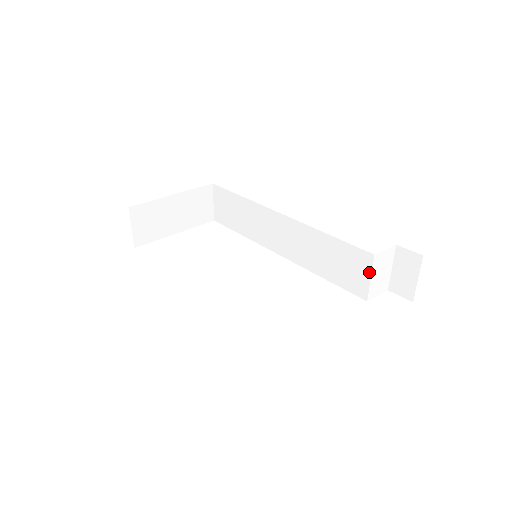
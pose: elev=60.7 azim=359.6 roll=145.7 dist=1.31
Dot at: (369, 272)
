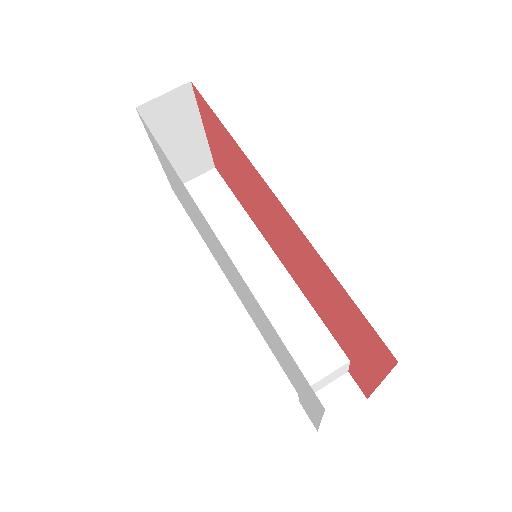
Dot at: (329, 371)
